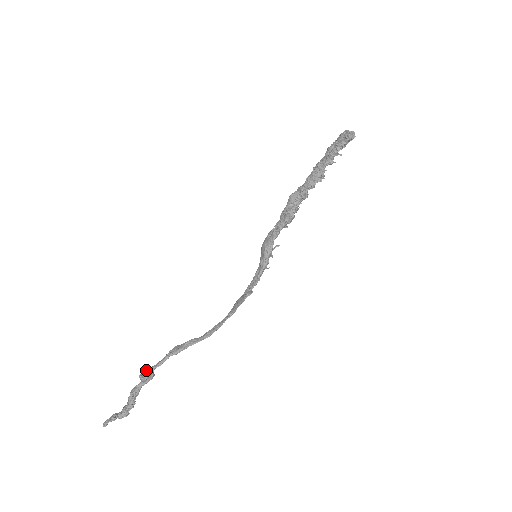
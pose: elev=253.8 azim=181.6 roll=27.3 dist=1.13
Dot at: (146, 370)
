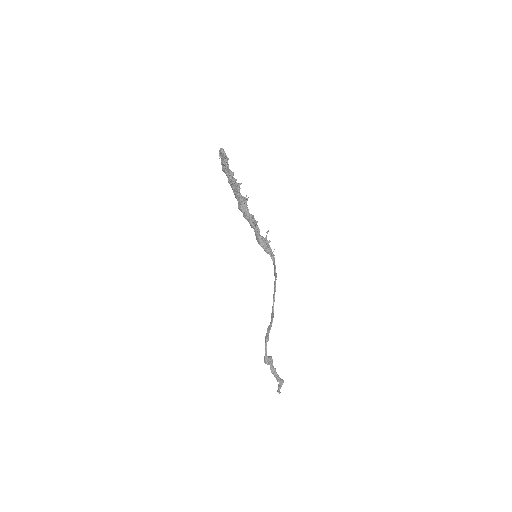
Dot at: (264, 358)
